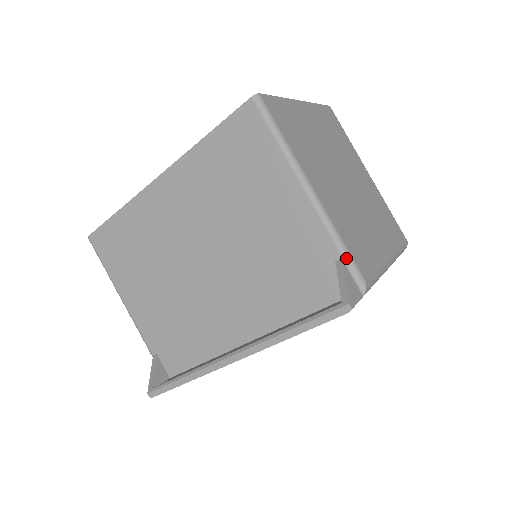
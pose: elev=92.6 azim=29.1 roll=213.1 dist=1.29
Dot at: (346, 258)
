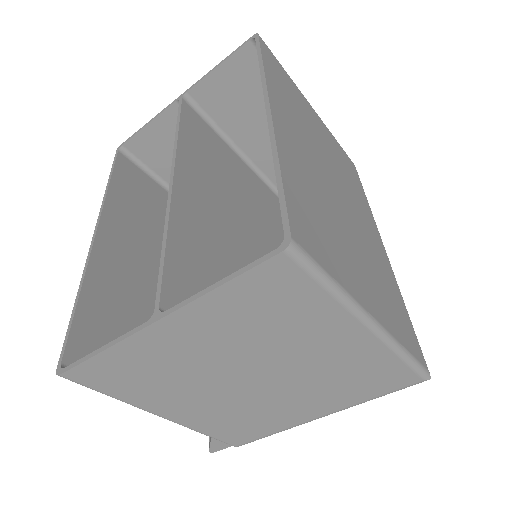
Dot at: (214, 437)
